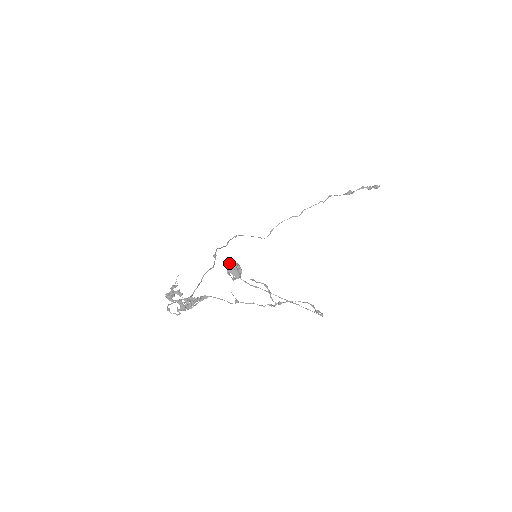
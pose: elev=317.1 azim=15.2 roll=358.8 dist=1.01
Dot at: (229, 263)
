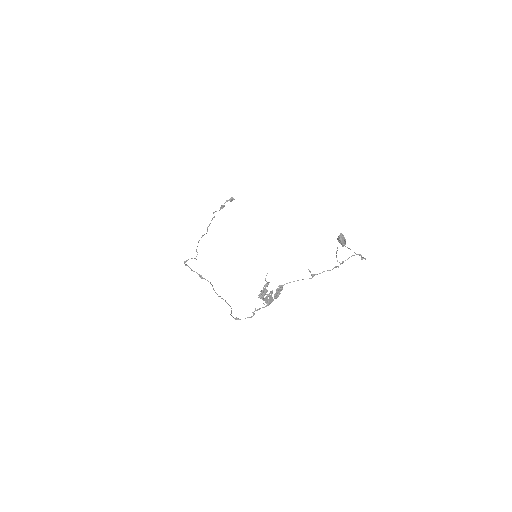
Dot at: (340, 235)
